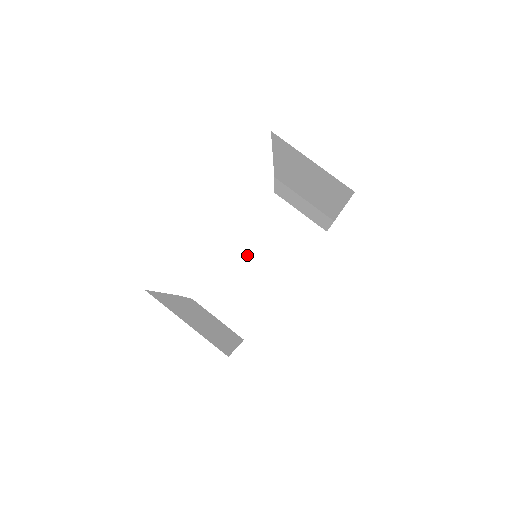
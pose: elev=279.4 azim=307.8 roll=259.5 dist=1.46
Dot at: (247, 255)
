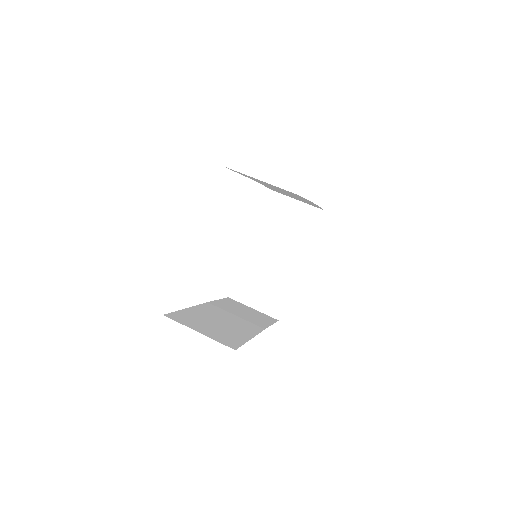
Dot at: (262, 249)
